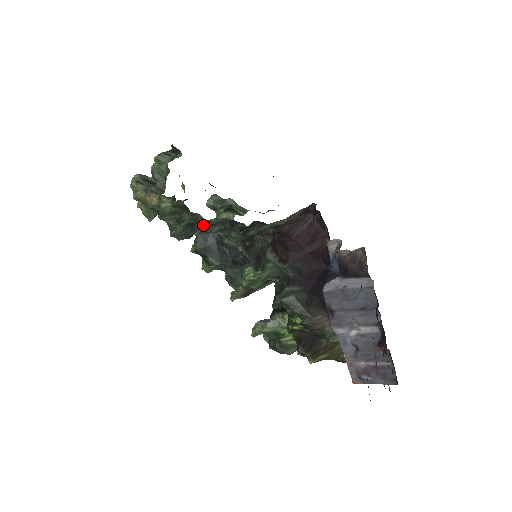
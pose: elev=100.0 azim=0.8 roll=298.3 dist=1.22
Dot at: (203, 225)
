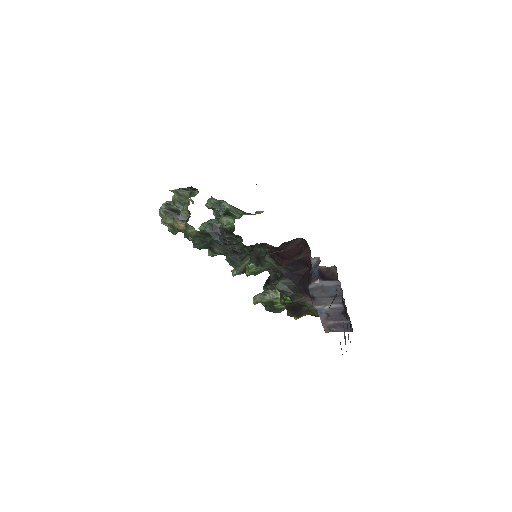
Dot at: (221, 245)
